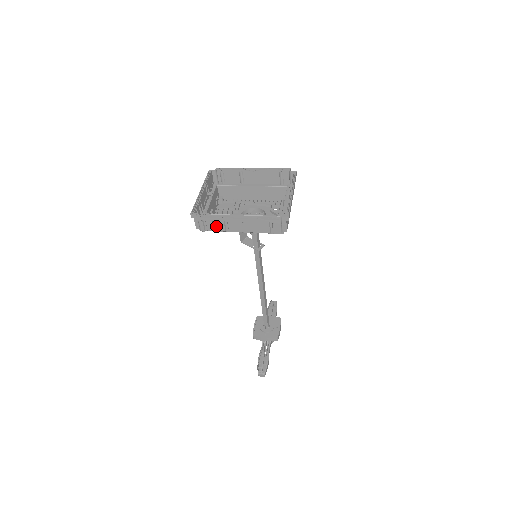
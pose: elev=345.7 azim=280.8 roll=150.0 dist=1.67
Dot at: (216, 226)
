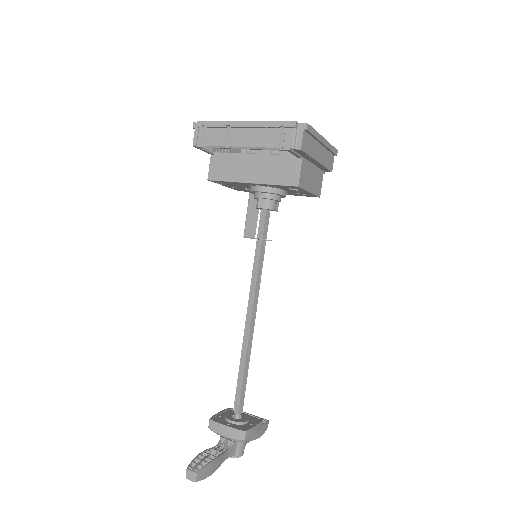
Dot at: (216, 138)
